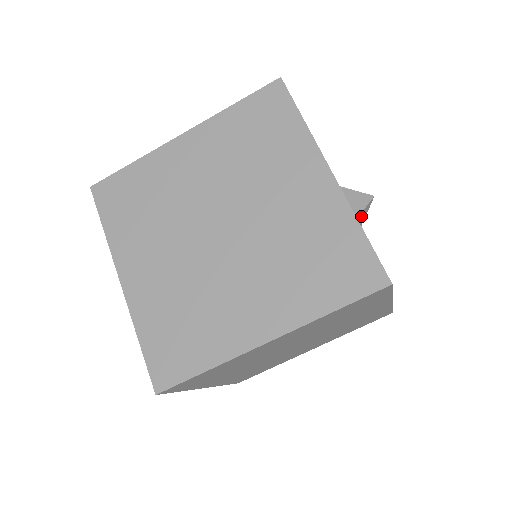
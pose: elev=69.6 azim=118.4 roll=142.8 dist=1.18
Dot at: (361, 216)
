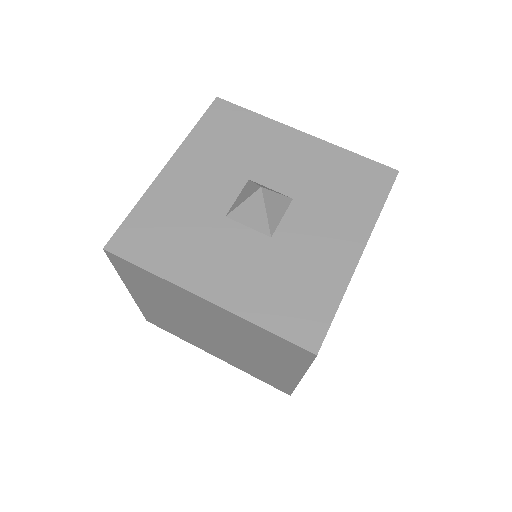
Dot at: (272, 212)
